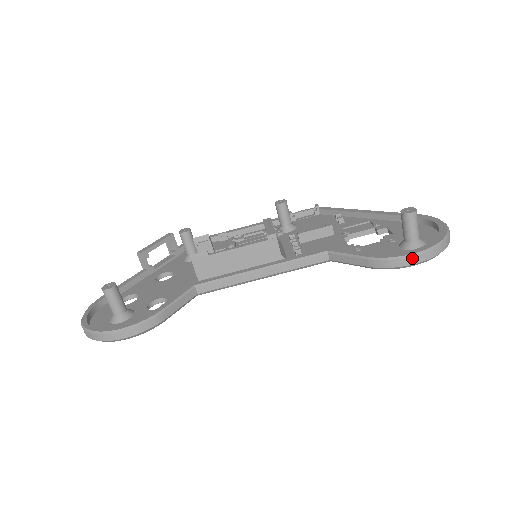
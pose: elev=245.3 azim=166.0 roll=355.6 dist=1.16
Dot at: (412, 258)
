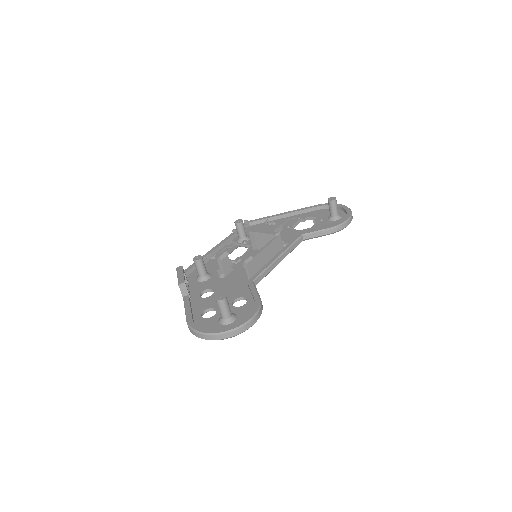
Dot at: (348, 221)
